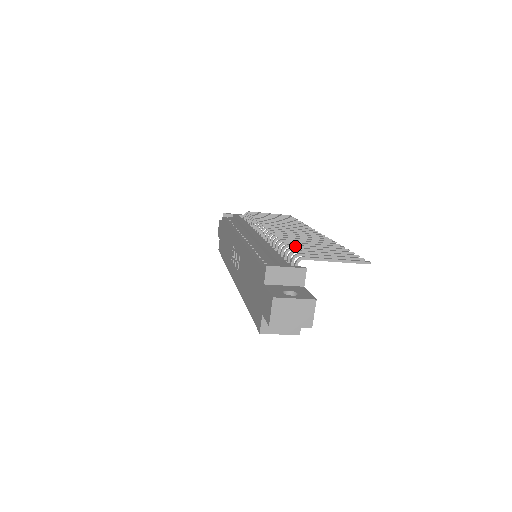
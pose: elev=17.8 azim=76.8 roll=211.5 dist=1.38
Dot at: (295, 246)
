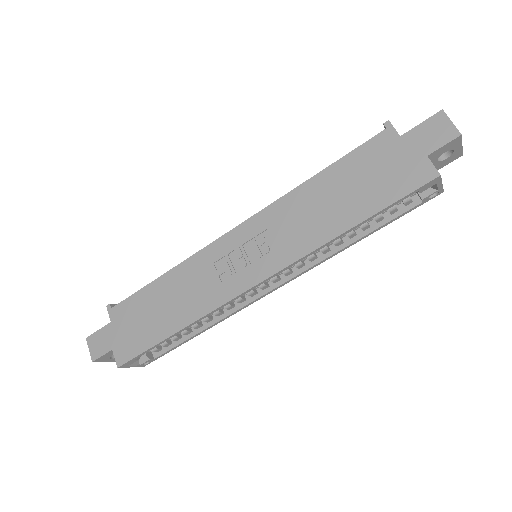
Dot at: occluded
